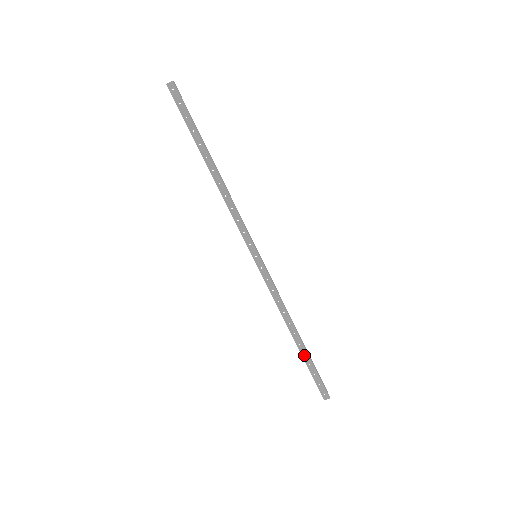
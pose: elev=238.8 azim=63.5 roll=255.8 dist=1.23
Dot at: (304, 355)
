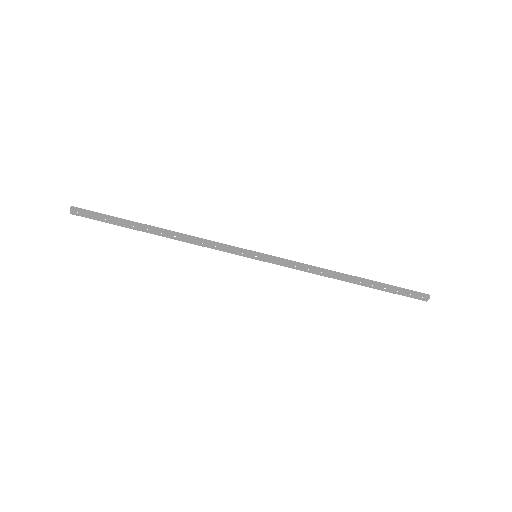
Dot at: (372, 286)
